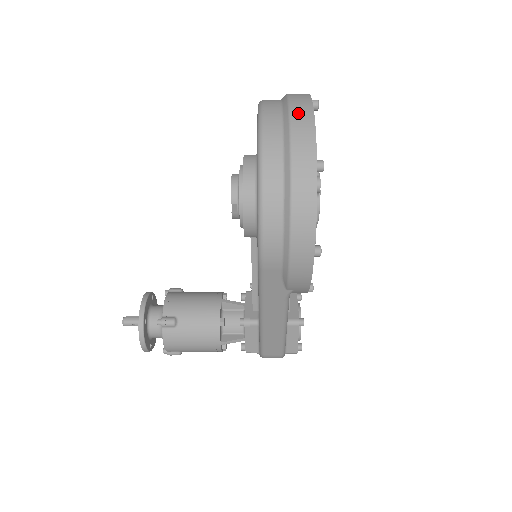
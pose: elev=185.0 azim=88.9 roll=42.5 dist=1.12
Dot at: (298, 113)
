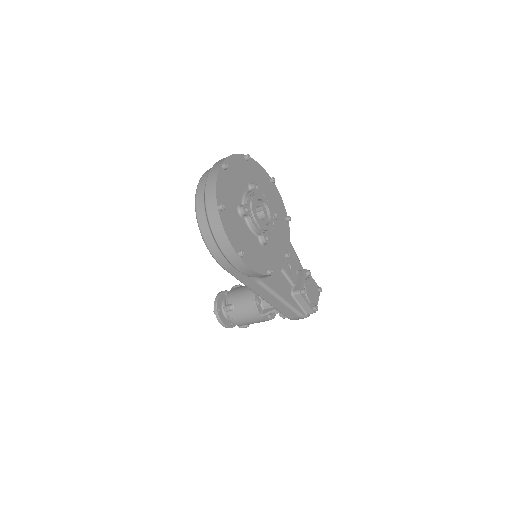
Dot at: (210, 178)
